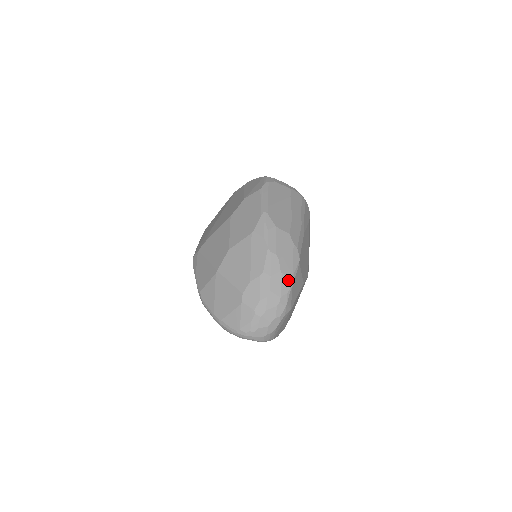
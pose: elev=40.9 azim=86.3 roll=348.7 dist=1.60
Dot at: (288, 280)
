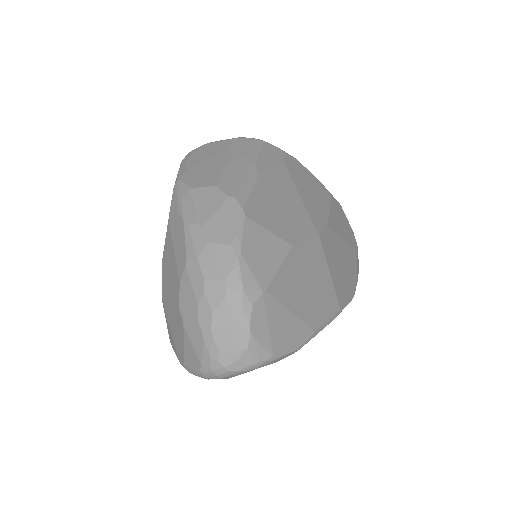
Dot at: (228, 248)
